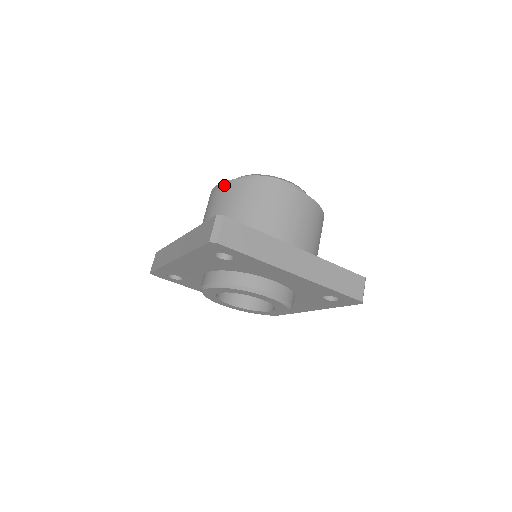
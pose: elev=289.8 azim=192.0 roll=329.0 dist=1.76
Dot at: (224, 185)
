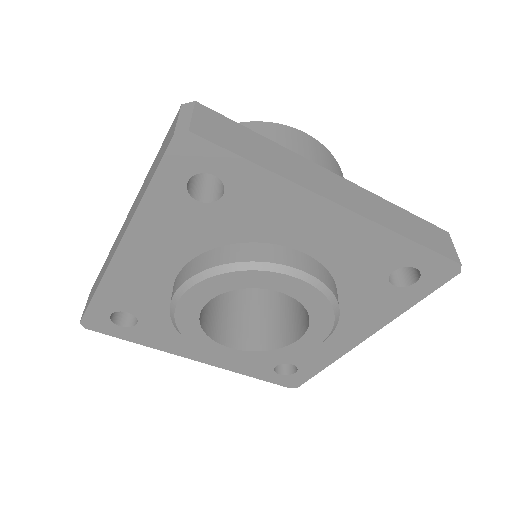
Dot at: occluded
